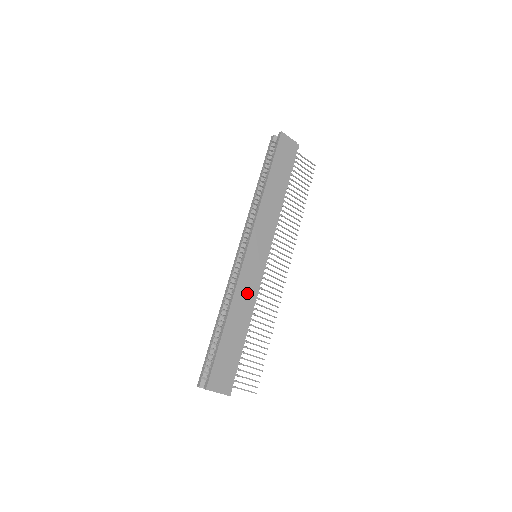
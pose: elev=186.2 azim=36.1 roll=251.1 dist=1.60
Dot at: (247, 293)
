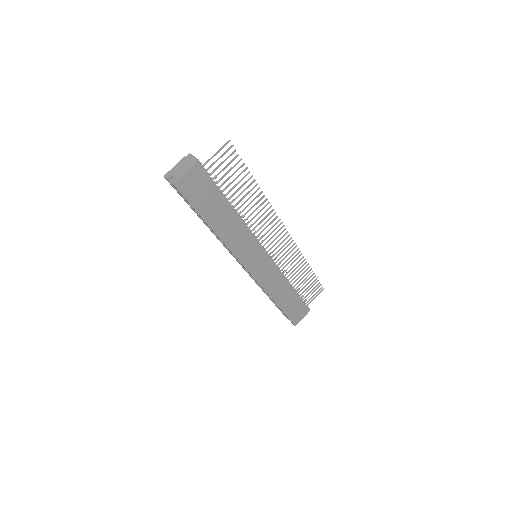
Dot at: (274, 281)
